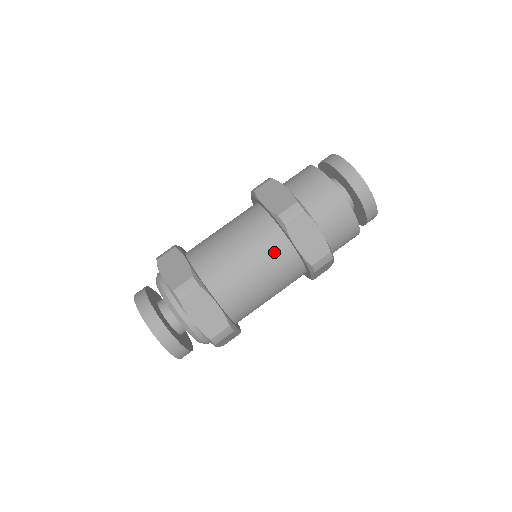
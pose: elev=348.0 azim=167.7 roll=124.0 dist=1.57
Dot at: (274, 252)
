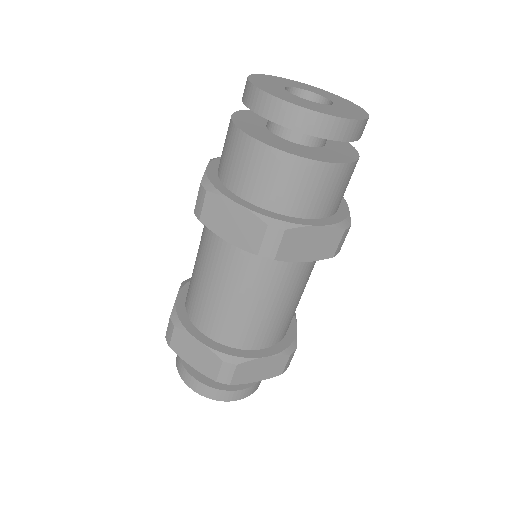
Dot at: (221, 256)
